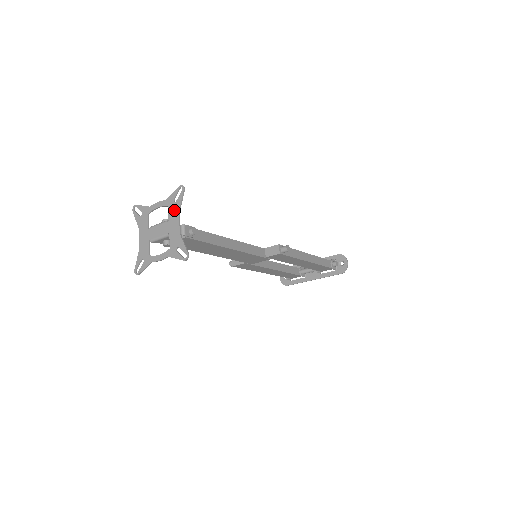
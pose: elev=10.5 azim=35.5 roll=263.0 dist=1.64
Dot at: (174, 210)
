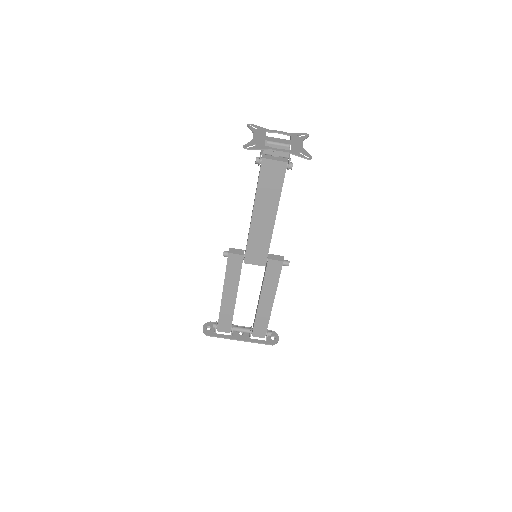
Dot at: (298, 138)
